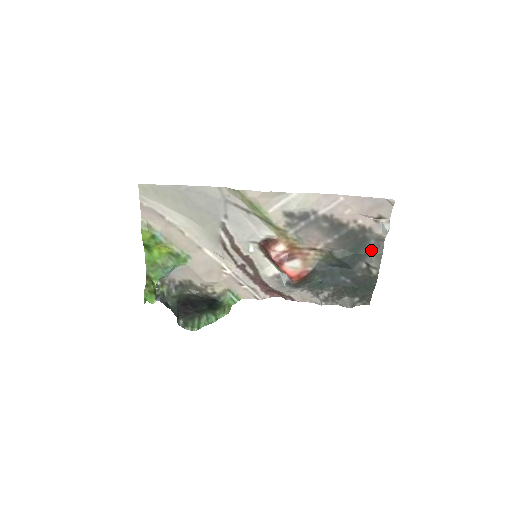
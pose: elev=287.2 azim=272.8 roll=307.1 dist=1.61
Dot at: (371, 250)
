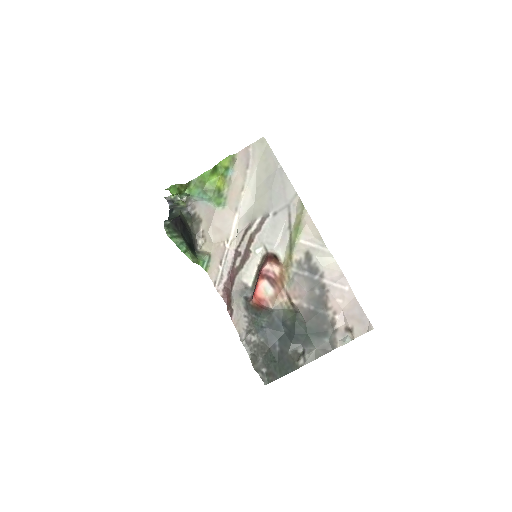
Dot at: (319, 344)
